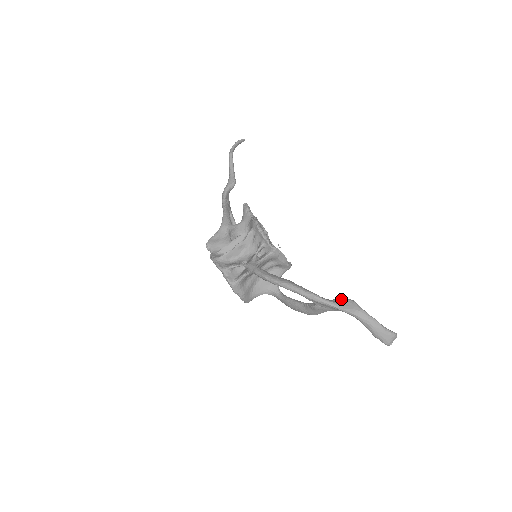
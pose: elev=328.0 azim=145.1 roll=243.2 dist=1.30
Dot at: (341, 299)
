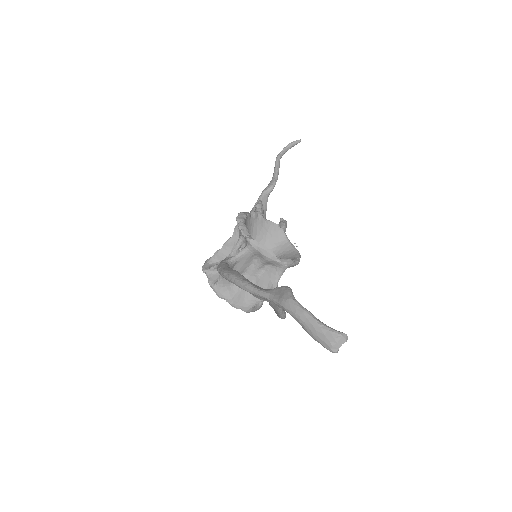
Dot at: (277, 287)
